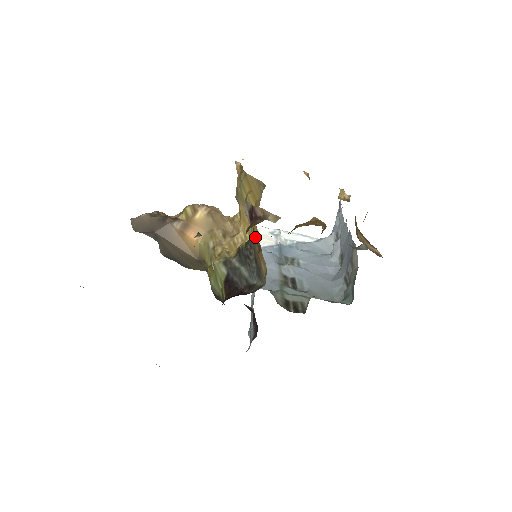
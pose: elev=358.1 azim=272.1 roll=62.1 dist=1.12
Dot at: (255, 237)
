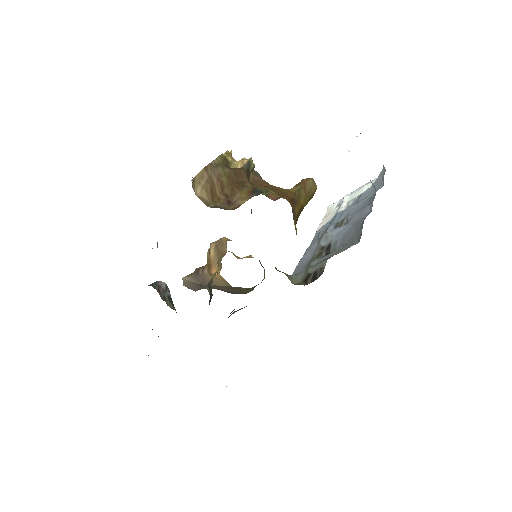
Dot at: occluded
